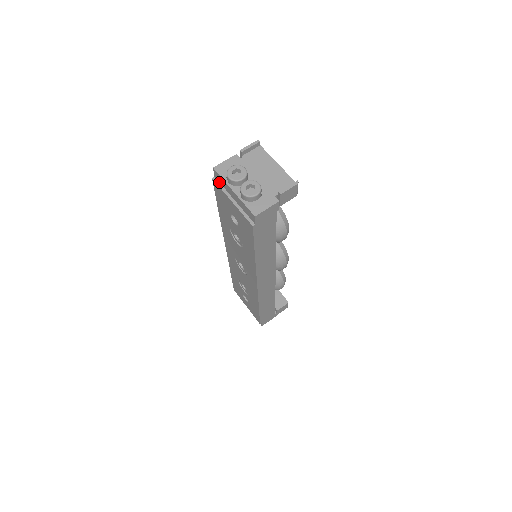
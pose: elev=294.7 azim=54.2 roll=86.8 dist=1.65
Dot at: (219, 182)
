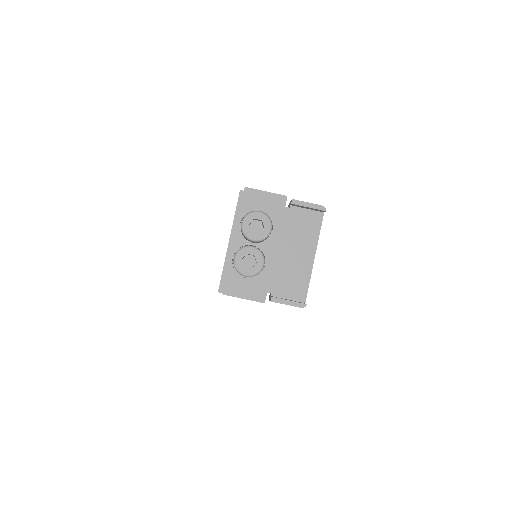
Dot at: occluded
